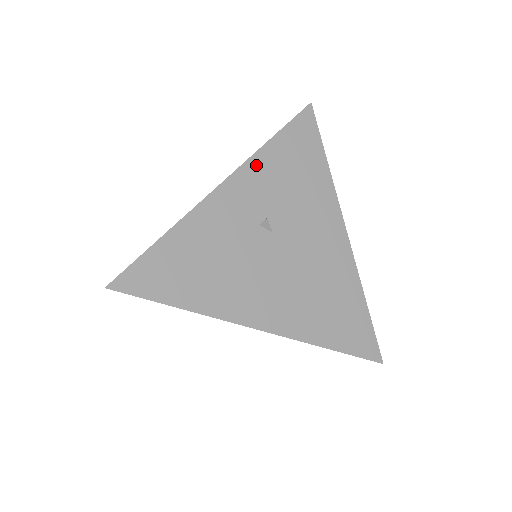
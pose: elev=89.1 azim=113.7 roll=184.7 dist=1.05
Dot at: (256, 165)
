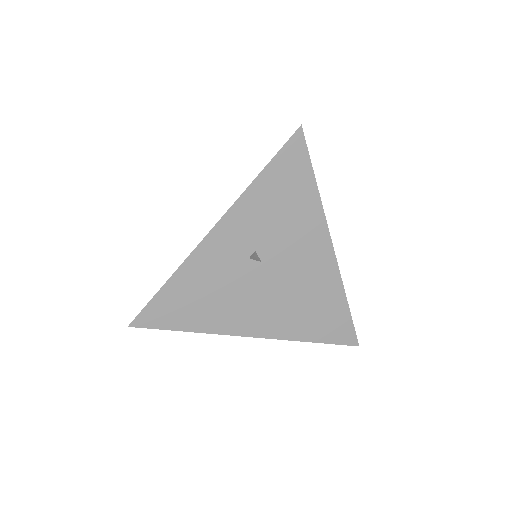
Dot at: (244, 205)
